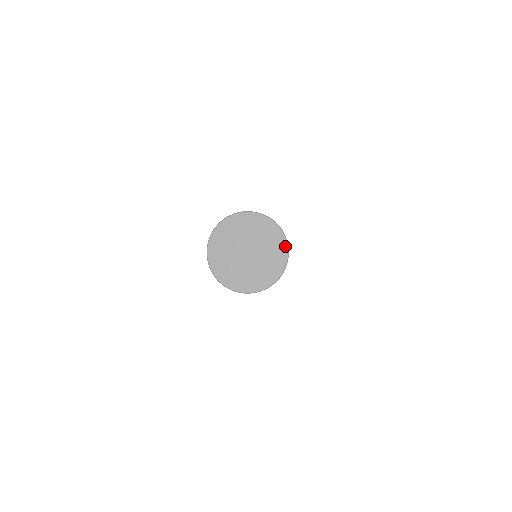
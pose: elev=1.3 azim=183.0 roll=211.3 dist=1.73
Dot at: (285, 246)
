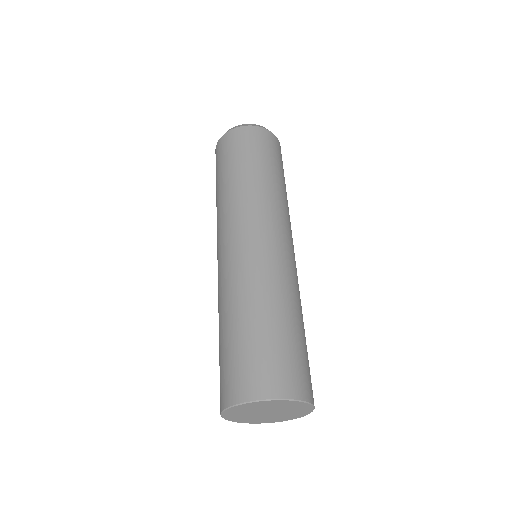
Dot at: (307, 405)
